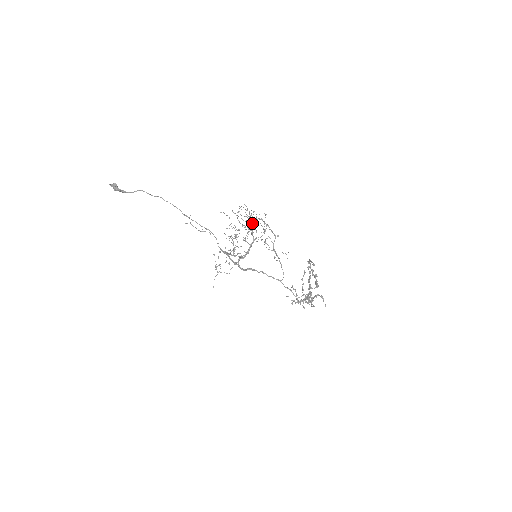
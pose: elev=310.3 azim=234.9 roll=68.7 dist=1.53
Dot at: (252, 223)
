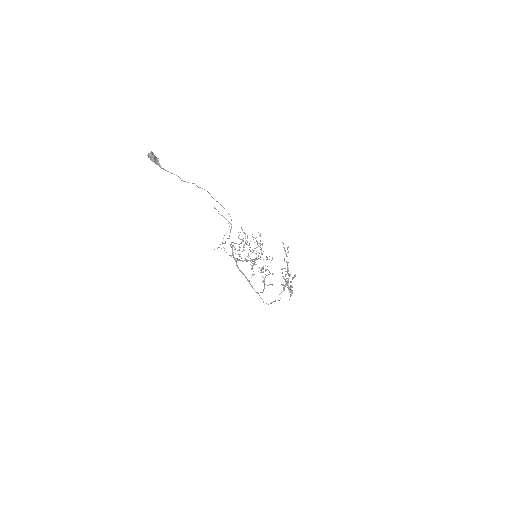
Dot at: occluded
